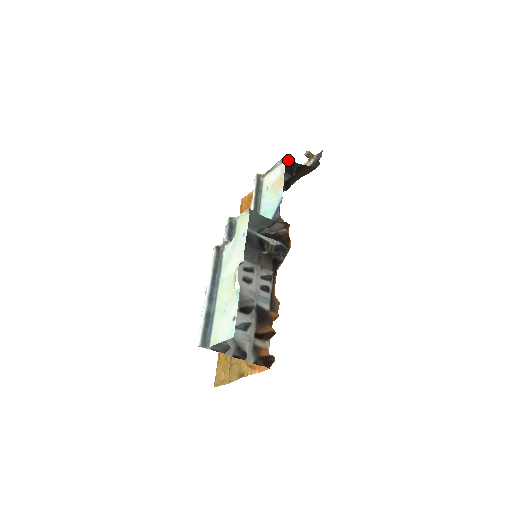
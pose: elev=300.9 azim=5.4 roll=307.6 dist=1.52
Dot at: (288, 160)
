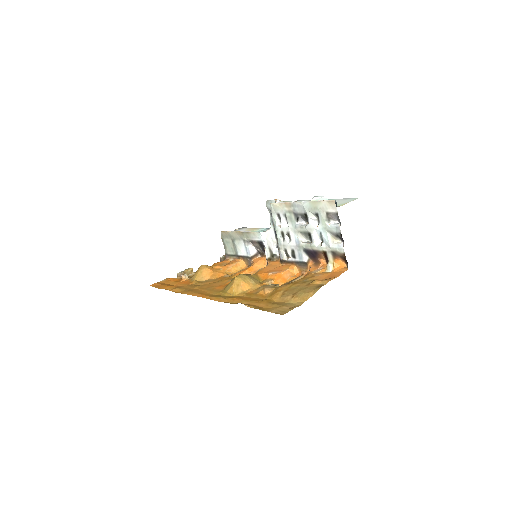
Dot at: occluded
